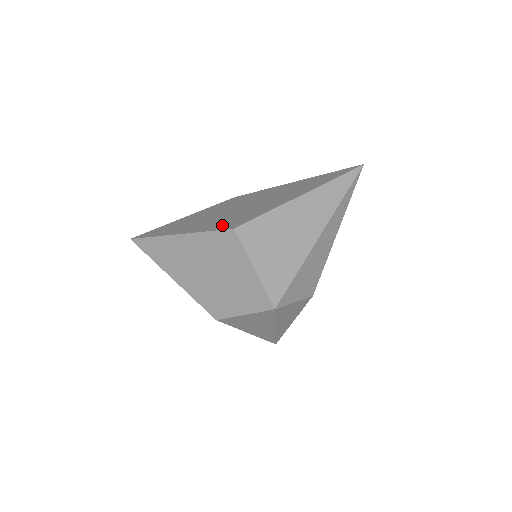
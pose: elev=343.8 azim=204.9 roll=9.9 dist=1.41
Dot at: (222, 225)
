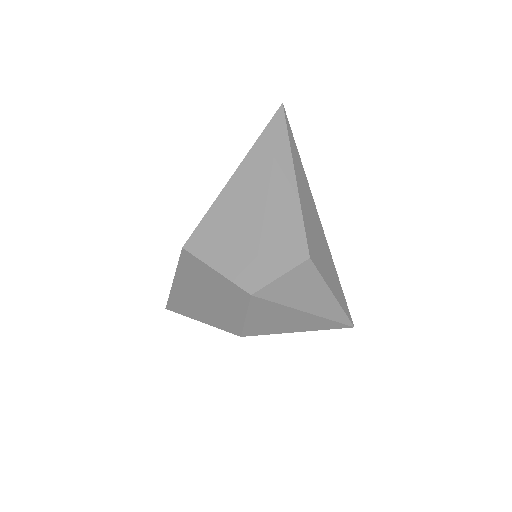
Dot at: occluded
